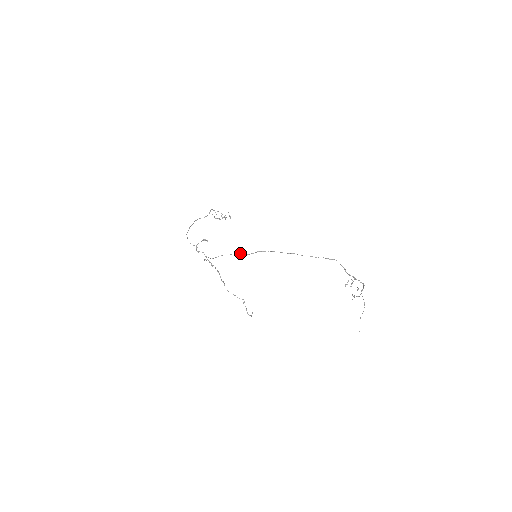
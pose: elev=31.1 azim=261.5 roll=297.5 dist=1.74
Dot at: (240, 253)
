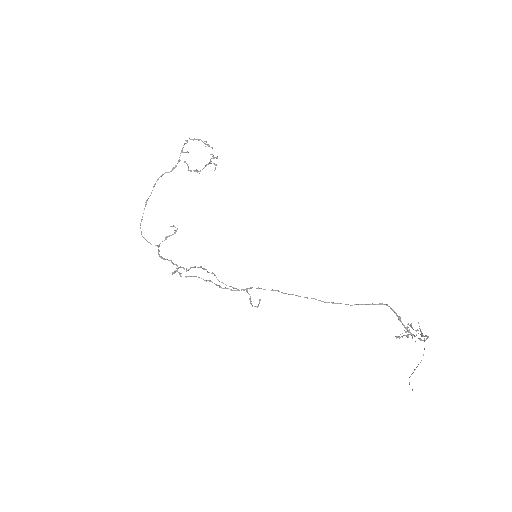
Dot at: occluded
